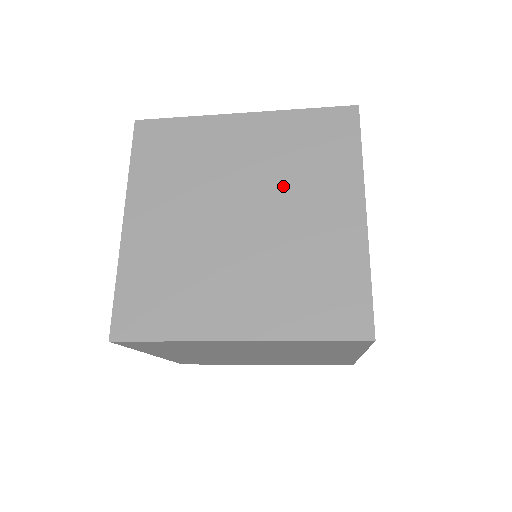
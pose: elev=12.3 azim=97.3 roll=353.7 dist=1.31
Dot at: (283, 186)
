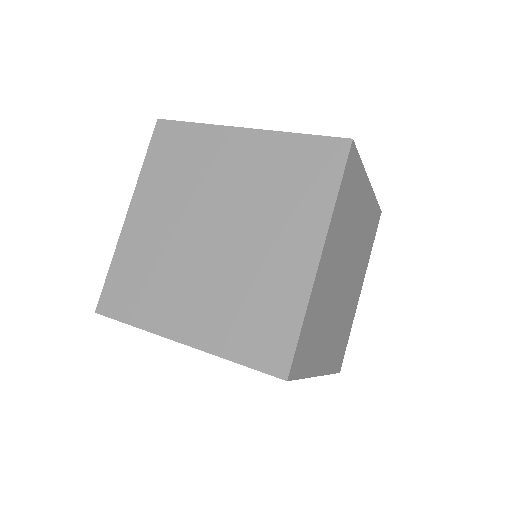
Dot at: (257, 211)
